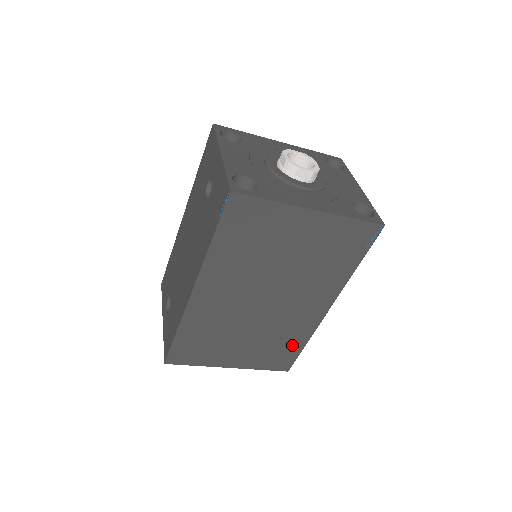
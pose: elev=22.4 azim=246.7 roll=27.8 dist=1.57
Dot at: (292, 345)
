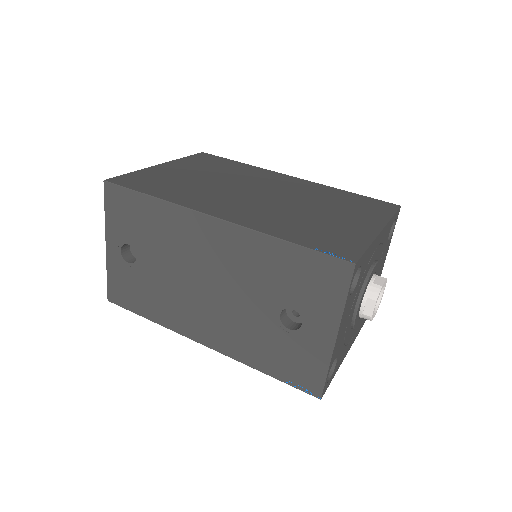
Dot at: occluded
